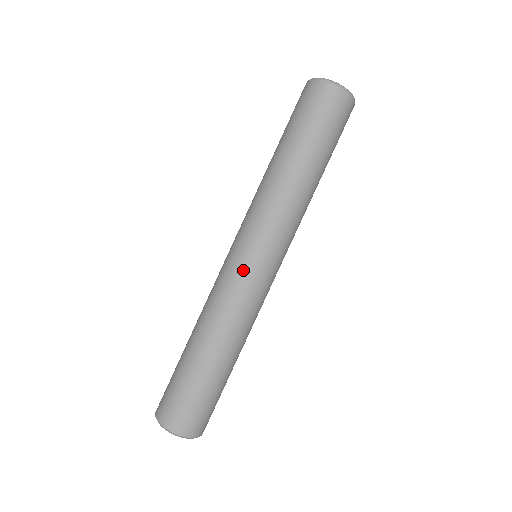
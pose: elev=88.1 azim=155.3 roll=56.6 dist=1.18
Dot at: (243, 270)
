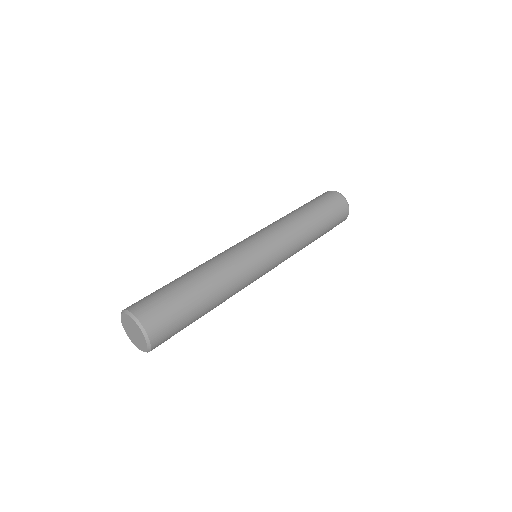
Dot at: (238, 243)
